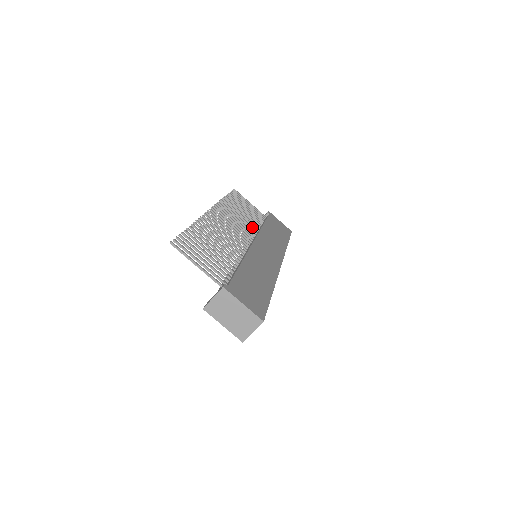
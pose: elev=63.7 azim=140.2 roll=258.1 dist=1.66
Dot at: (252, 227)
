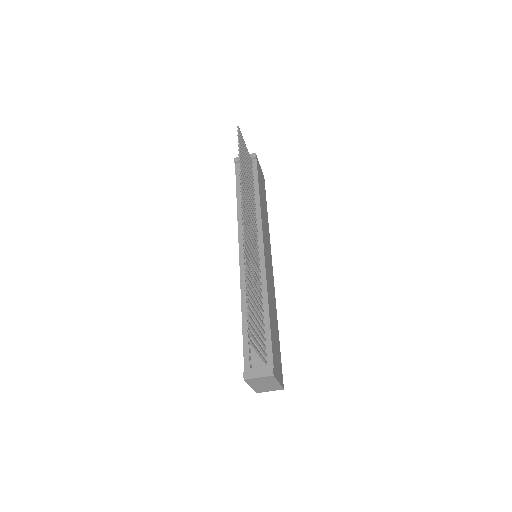
Dot at: (254, 206)
